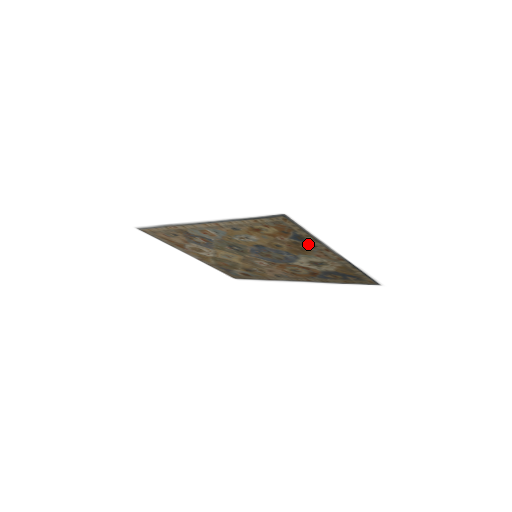
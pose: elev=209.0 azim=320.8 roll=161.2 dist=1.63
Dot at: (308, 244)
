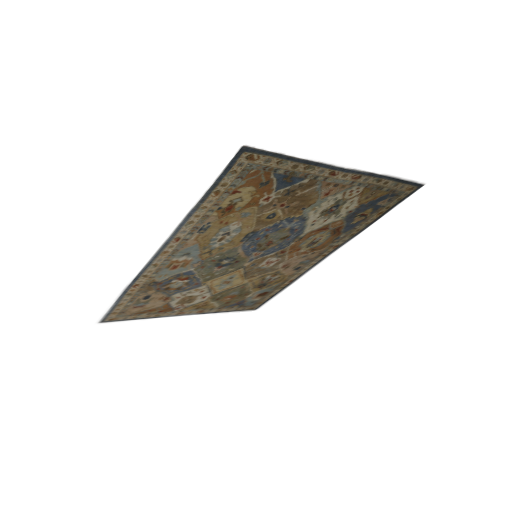
Dot at: (304, 182)
